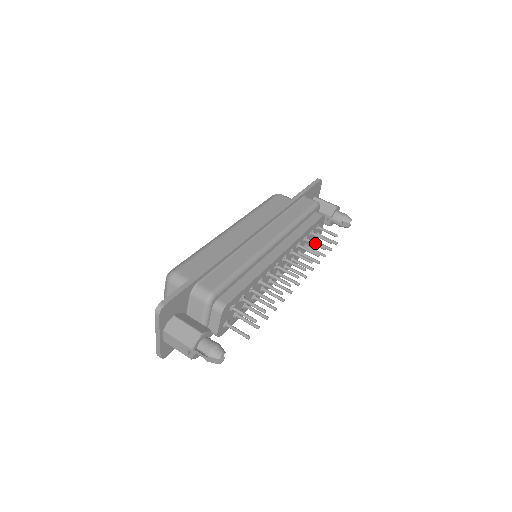
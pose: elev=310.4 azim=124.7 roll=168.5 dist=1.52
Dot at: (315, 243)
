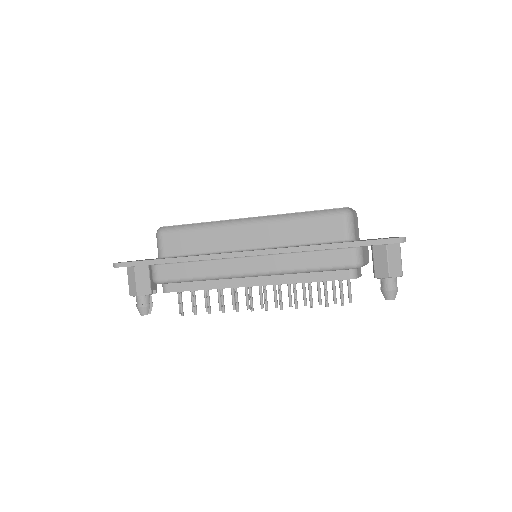
Dot at: (309, 295)
